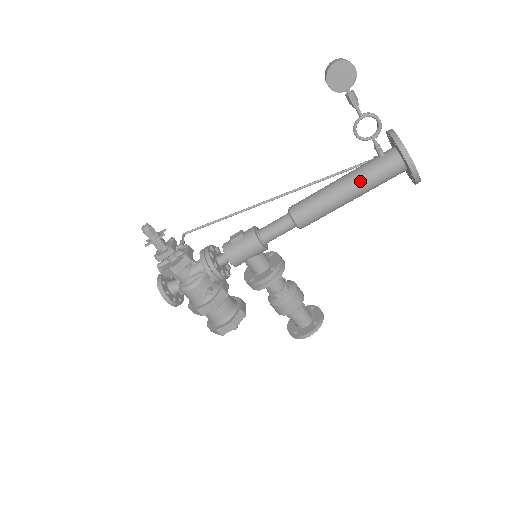
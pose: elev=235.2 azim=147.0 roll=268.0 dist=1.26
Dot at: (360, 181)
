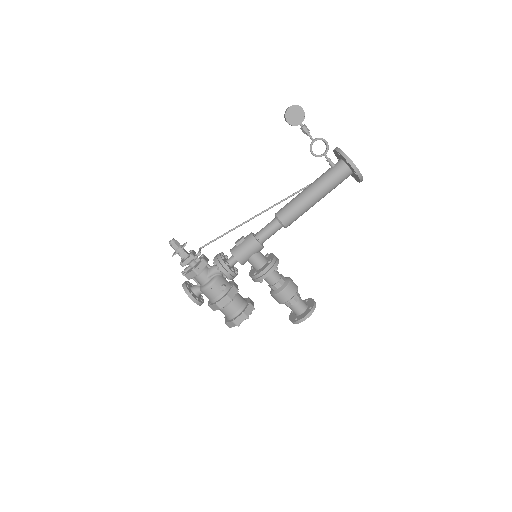
Dot at: (321, 184)
